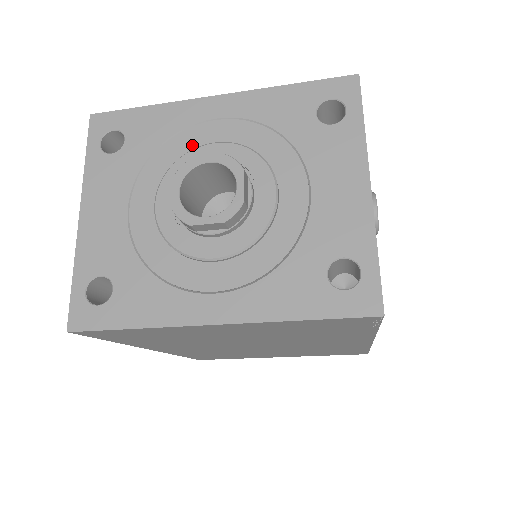
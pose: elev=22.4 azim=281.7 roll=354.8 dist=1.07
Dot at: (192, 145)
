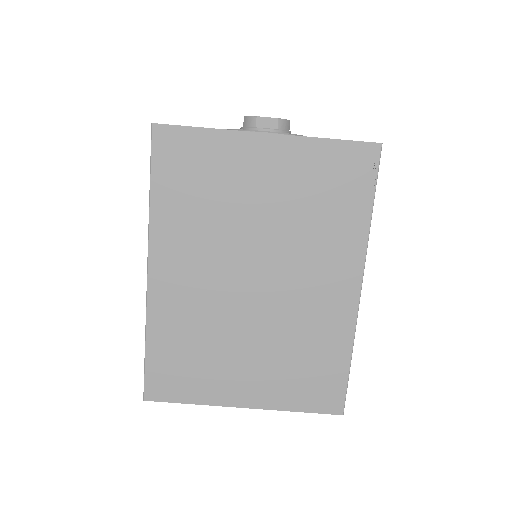
Dot at: occluded
